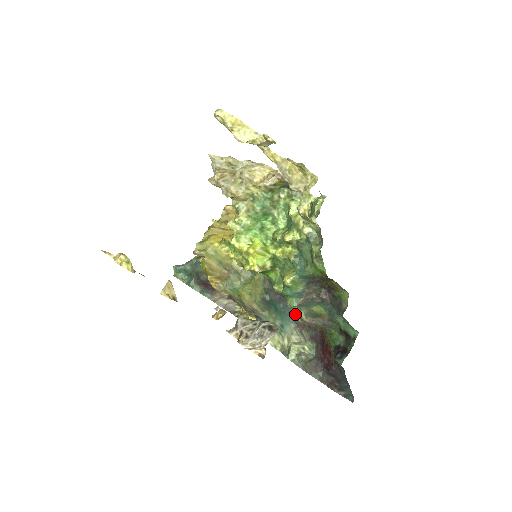
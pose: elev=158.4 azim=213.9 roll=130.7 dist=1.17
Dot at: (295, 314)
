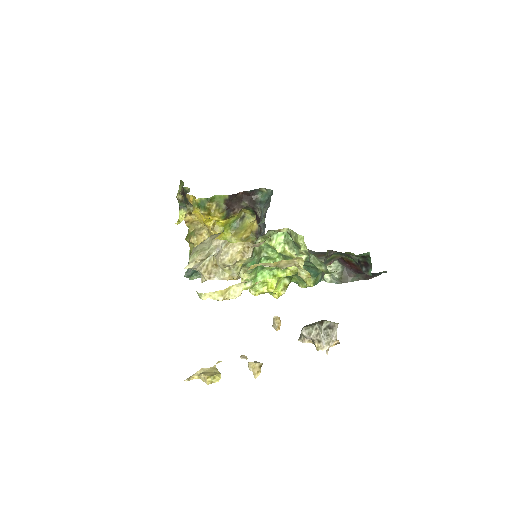
Dot at: occluded
